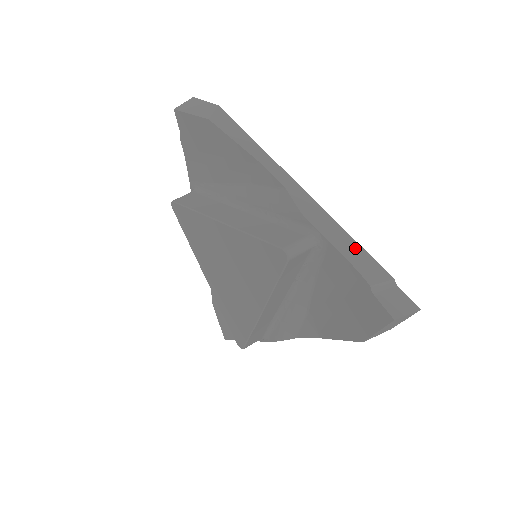
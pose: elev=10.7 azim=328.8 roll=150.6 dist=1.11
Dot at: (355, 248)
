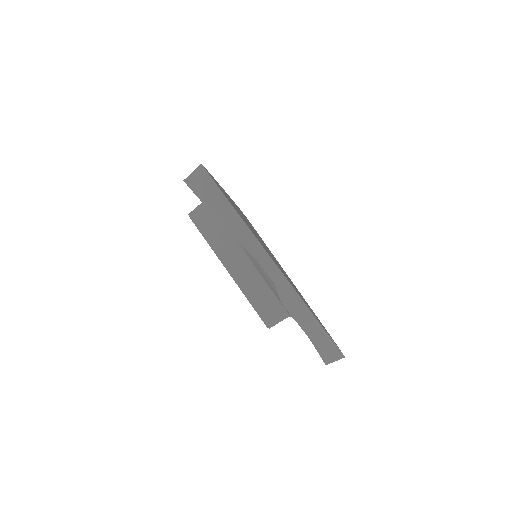
Dot at: (314, 325)
